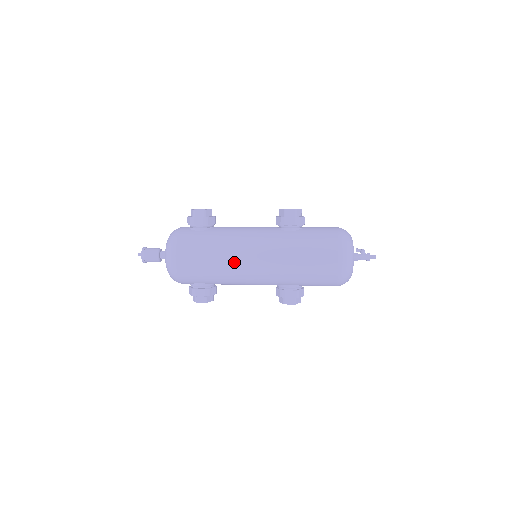
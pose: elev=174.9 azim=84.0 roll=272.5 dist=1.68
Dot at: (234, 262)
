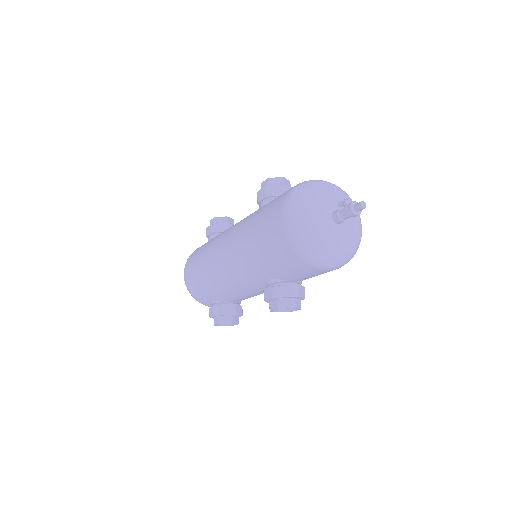
Dot at: (212, 261)
